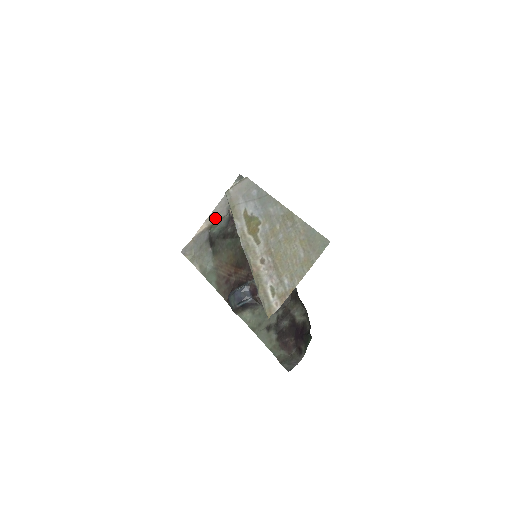
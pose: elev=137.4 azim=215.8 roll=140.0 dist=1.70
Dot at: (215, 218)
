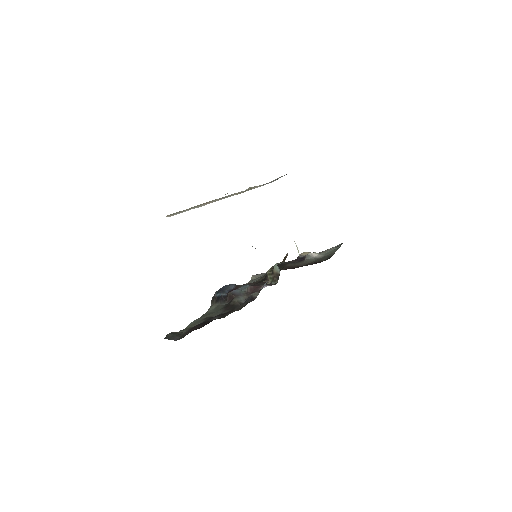
Dot at: occluded
